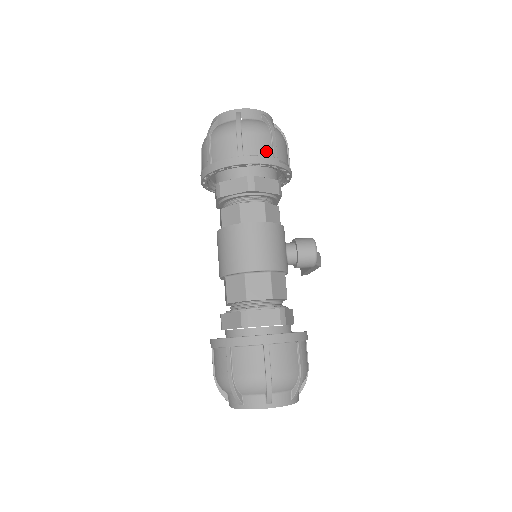
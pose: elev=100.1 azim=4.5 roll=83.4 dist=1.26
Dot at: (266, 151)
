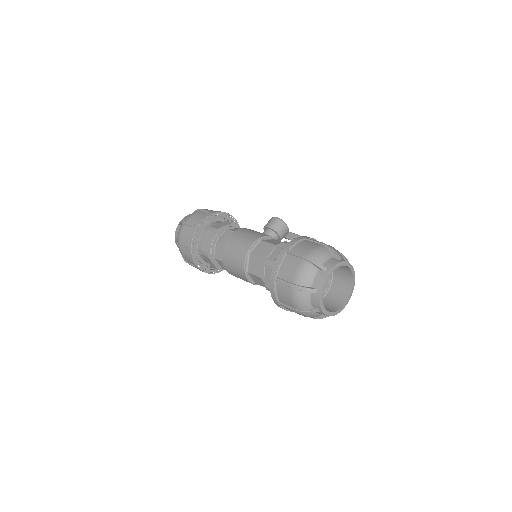
Dot at: occluded
